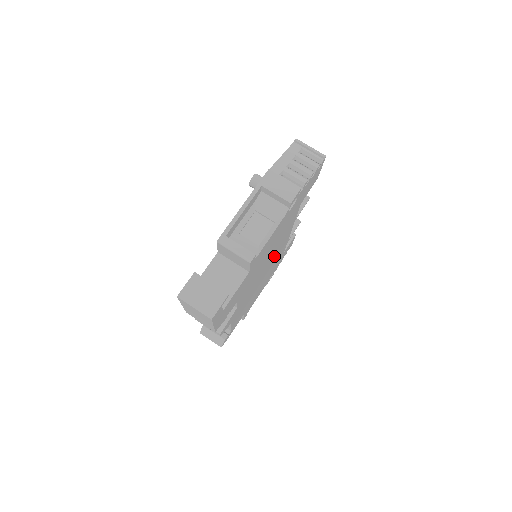
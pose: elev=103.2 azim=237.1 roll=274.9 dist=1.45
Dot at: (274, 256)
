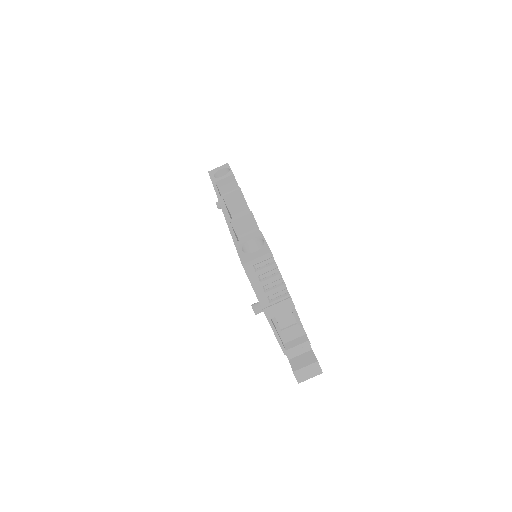
Dot at: occluded
